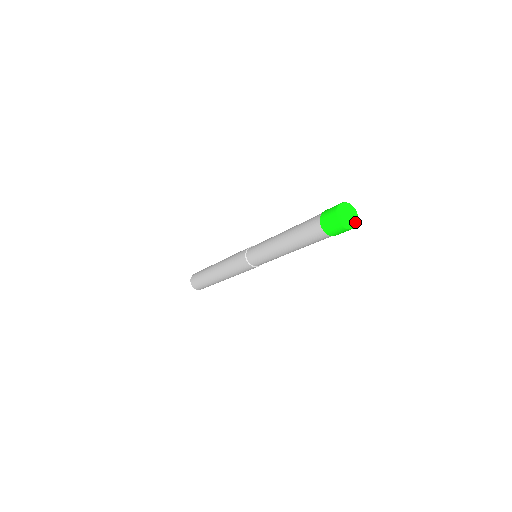
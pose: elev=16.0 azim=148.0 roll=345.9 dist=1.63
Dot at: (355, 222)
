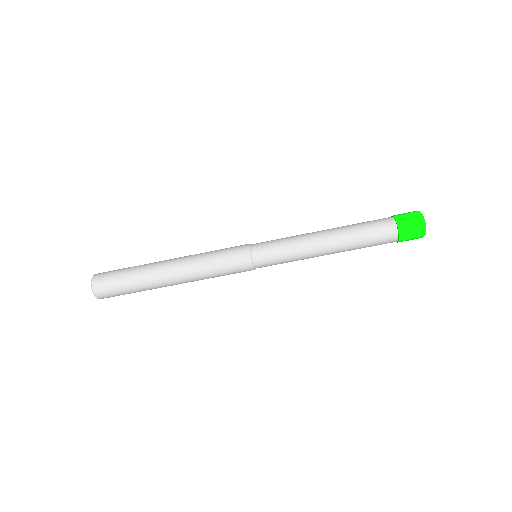
Dot at: occluded
